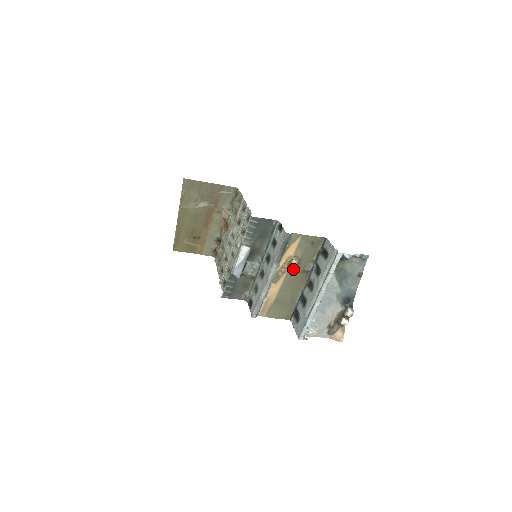
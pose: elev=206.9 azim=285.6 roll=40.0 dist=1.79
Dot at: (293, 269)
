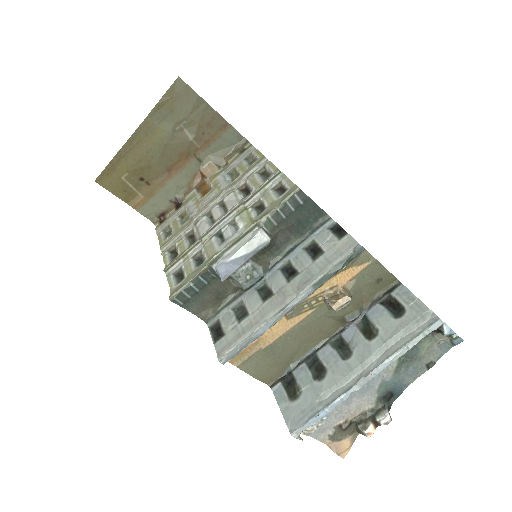
Dot at: (337, 310)
